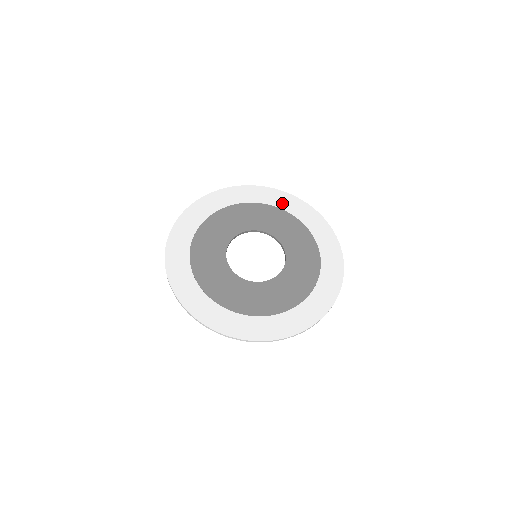
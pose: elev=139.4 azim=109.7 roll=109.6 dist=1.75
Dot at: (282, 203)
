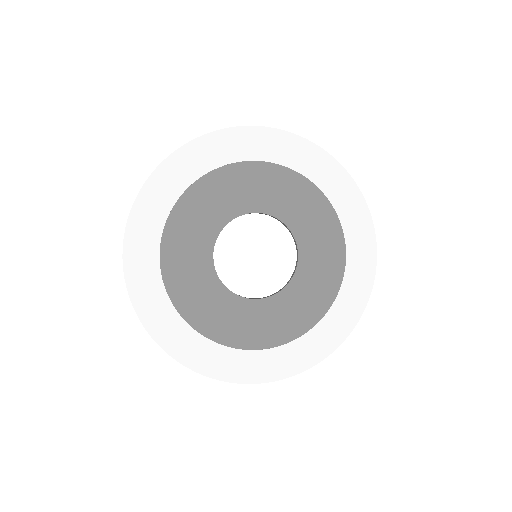
Dot at: (312, 168)
